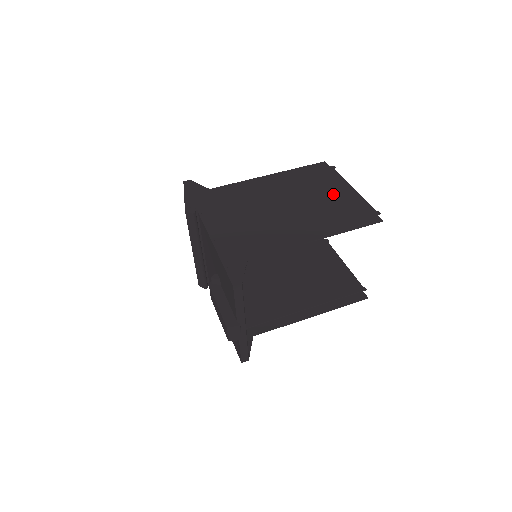
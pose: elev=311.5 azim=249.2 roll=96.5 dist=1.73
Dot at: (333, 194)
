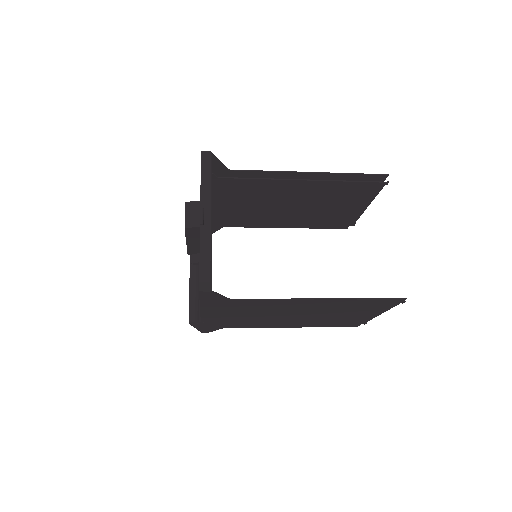
Dot at: (343, 203)
